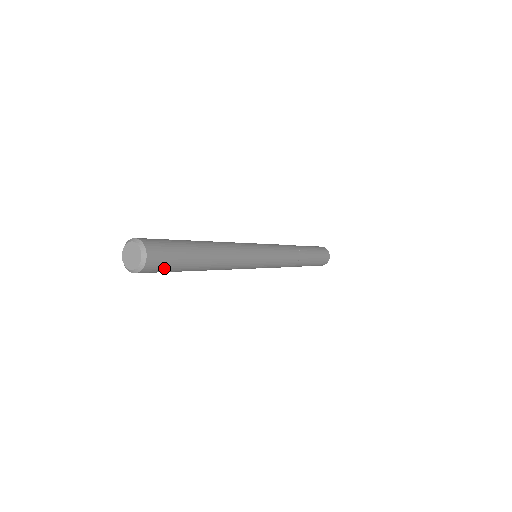
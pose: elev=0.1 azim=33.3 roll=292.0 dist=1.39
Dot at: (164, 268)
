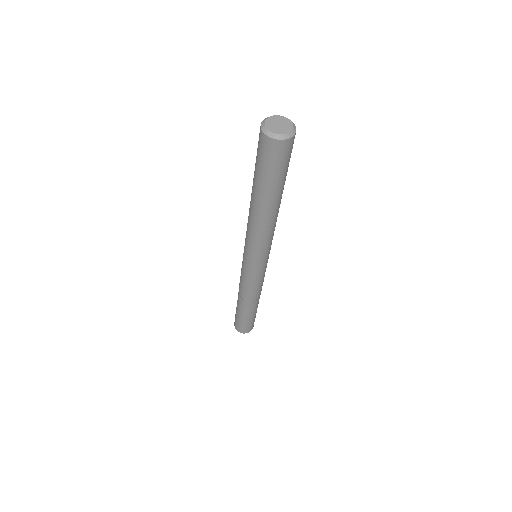
Dot at: (284, 161)
